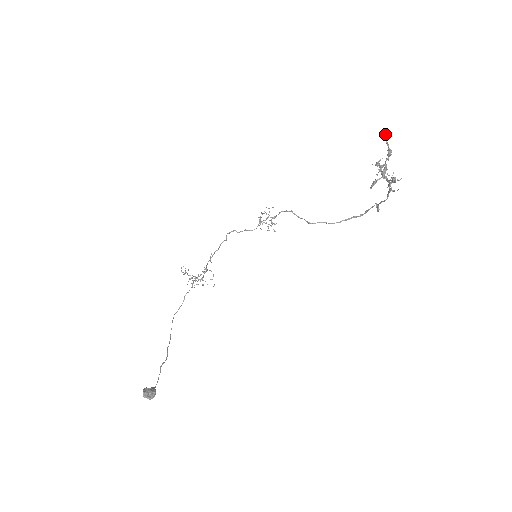
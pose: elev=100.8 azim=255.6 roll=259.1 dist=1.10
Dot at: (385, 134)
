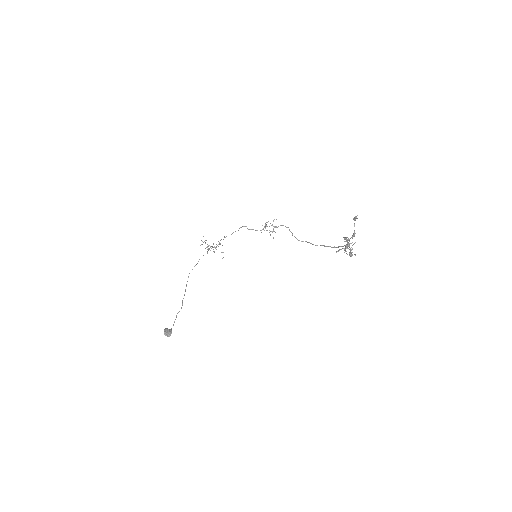
Dot at: (355, 220)
